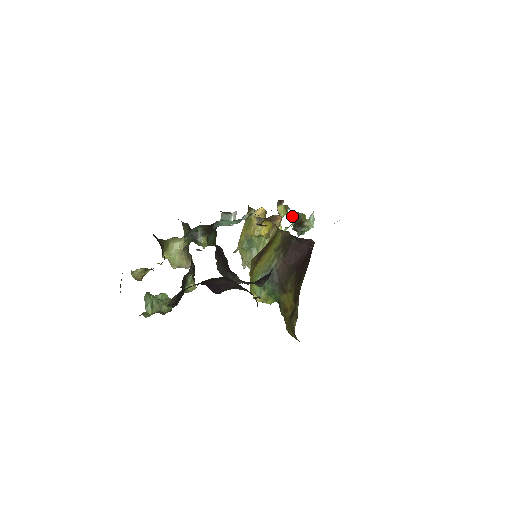
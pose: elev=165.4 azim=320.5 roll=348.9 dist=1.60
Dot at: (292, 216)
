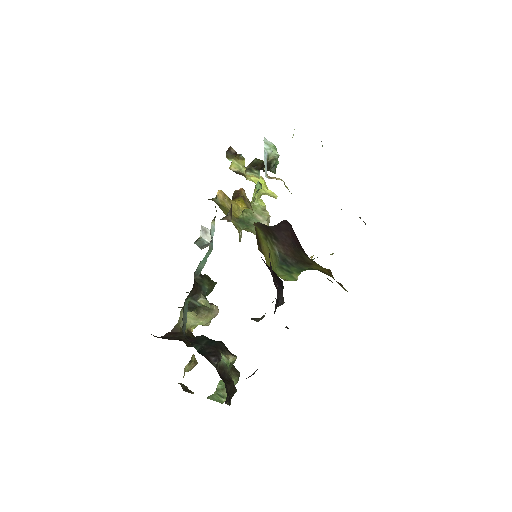
Dot at: (249, 171)
